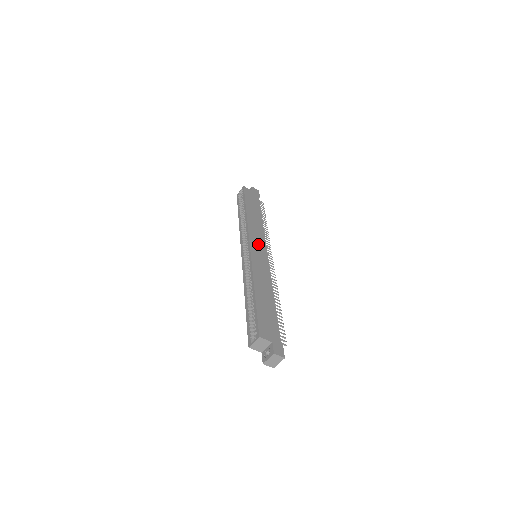
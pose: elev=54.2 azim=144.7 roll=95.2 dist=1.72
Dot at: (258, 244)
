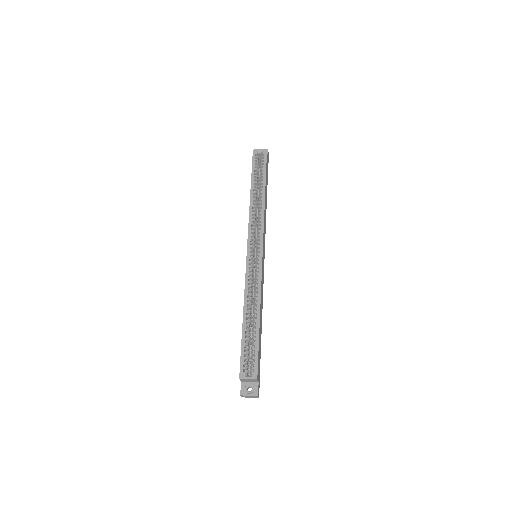
Dot at: occluded
